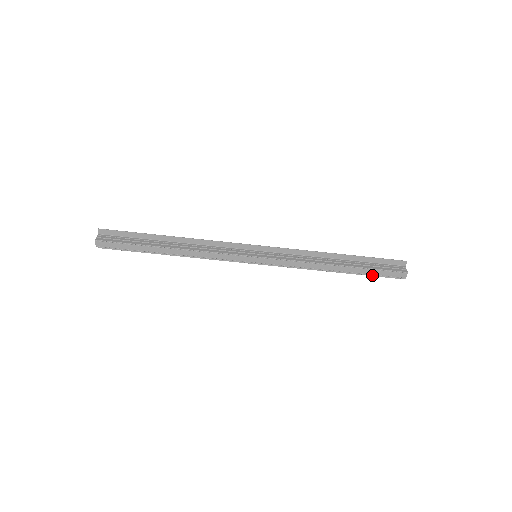
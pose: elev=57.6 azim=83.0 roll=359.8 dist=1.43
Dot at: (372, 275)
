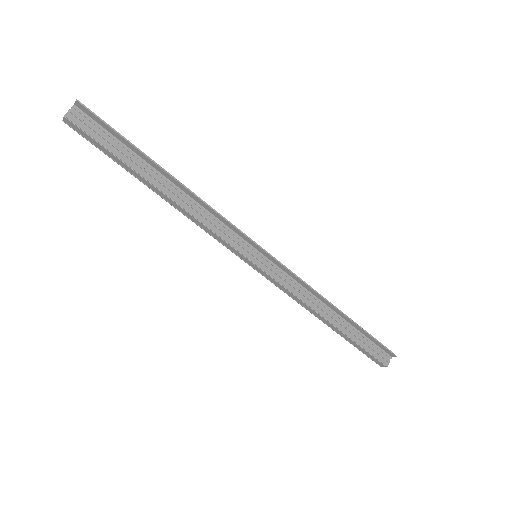
Dot at: (354, 346)
